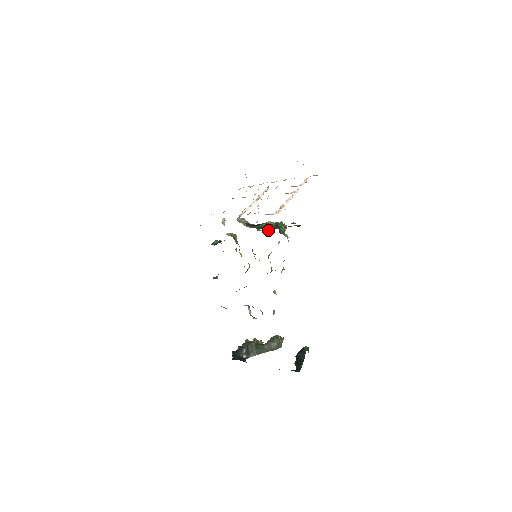
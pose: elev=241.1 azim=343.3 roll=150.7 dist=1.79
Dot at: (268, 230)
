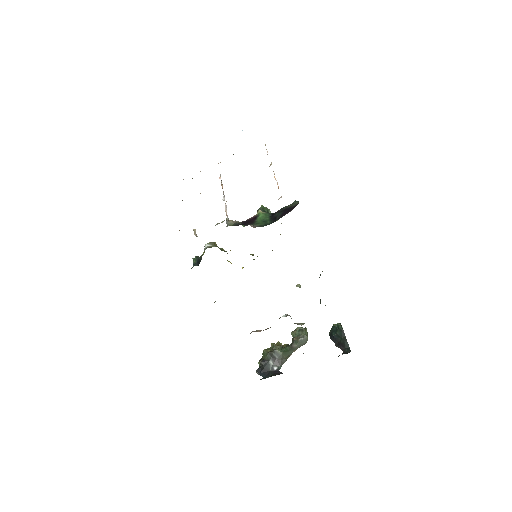
Dot at: occluded
